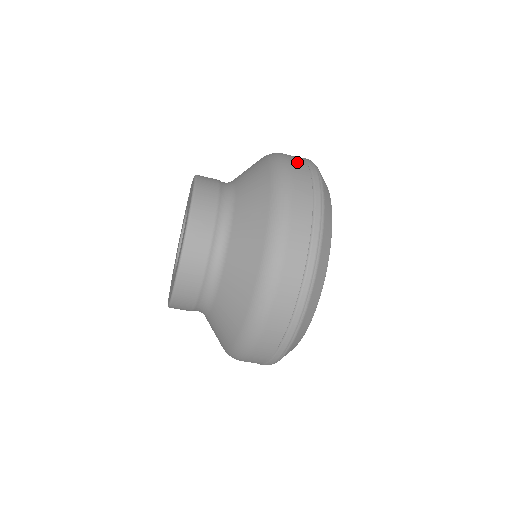
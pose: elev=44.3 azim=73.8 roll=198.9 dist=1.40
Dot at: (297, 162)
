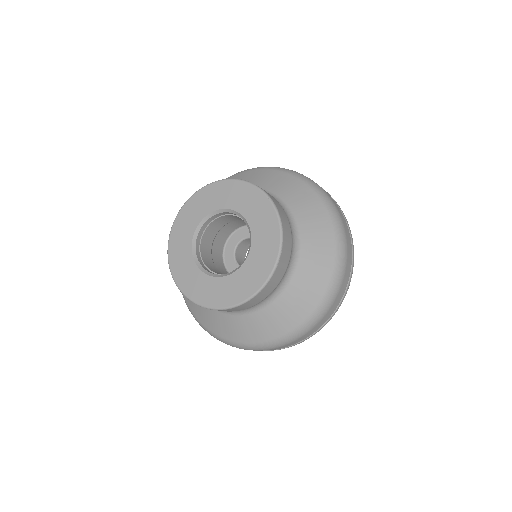
Dot at: occluded
